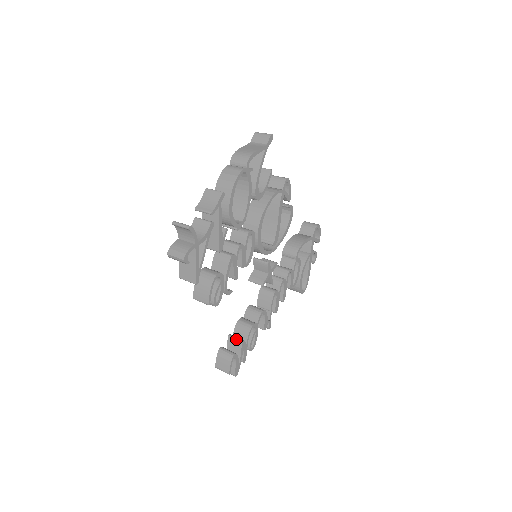
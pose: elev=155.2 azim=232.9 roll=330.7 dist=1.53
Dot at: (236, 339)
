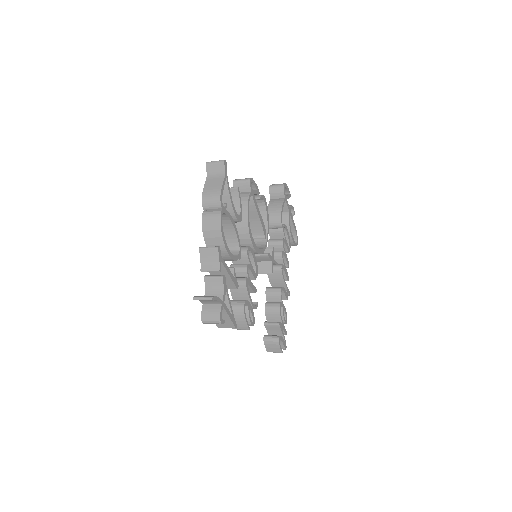
Dot at: (273, 324)
